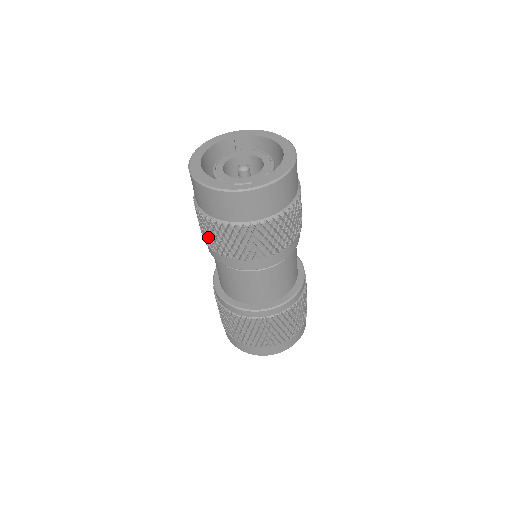
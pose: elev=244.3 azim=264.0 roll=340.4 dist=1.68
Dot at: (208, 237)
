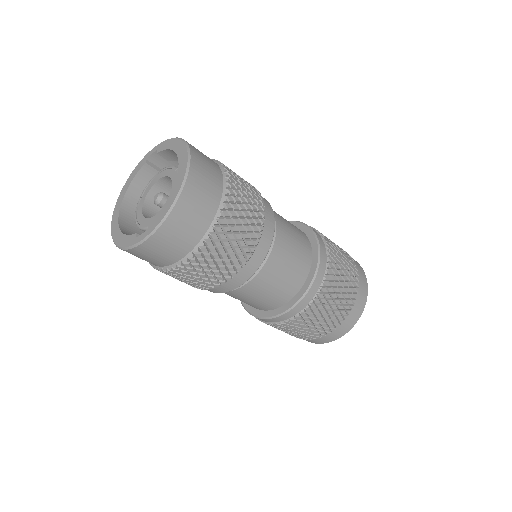
Dot at: occluded
